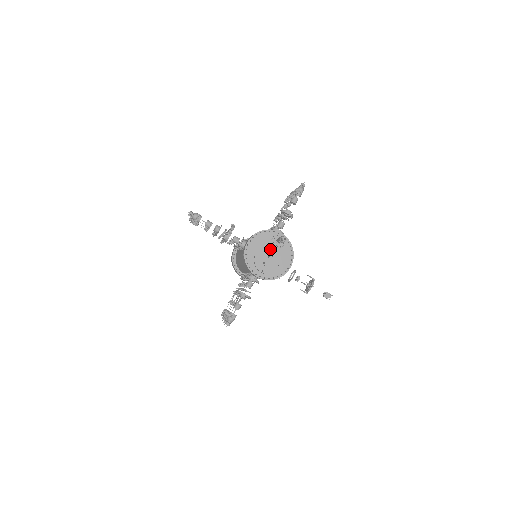
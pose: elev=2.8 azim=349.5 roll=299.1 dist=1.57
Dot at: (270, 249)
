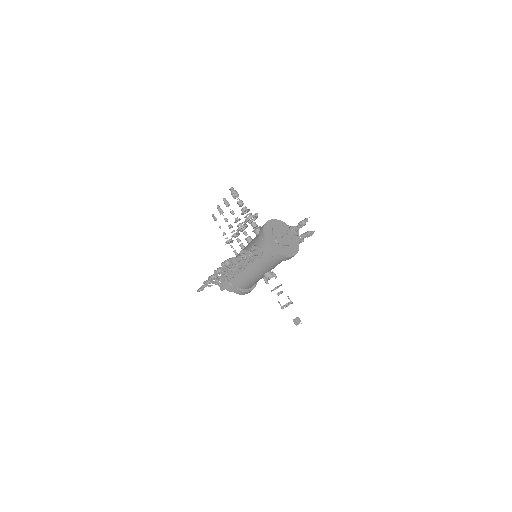
Dot at: occluded
